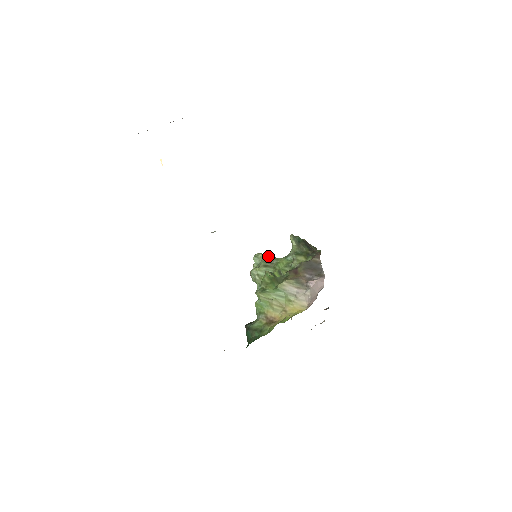
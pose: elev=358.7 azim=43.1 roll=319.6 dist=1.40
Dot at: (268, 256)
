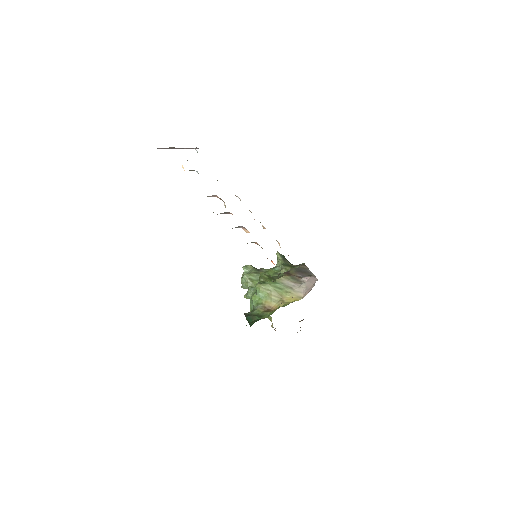
Dot at: (256, 268)
